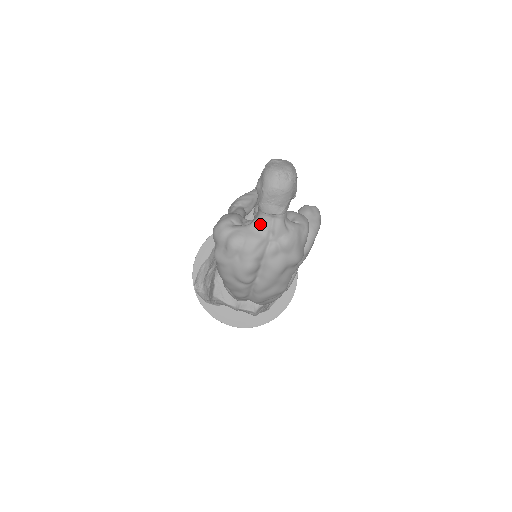
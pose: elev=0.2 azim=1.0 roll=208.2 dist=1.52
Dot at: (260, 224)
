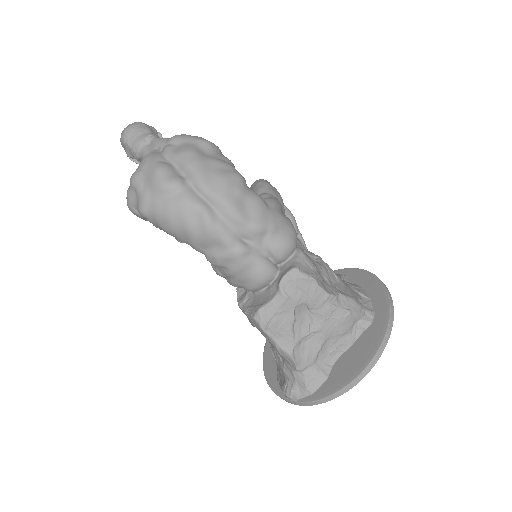
Dot at: occluded
